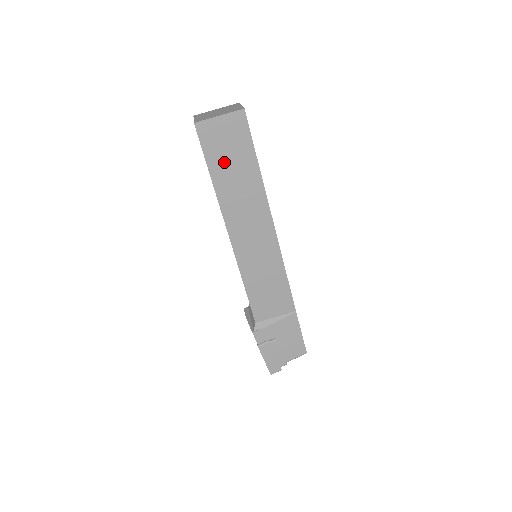
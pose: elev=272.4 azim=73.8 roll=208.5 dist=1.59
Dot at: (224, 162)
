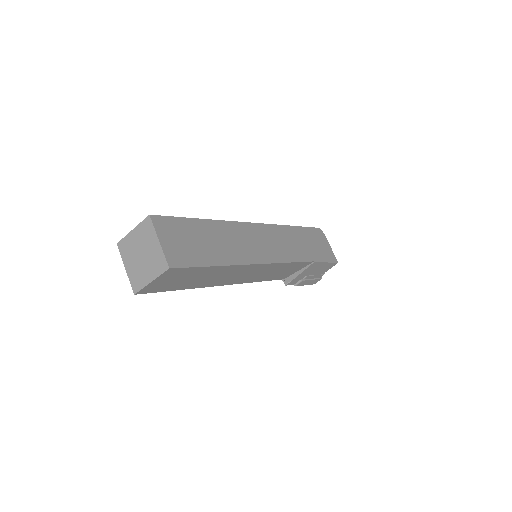
Dot at: (183, 283)
